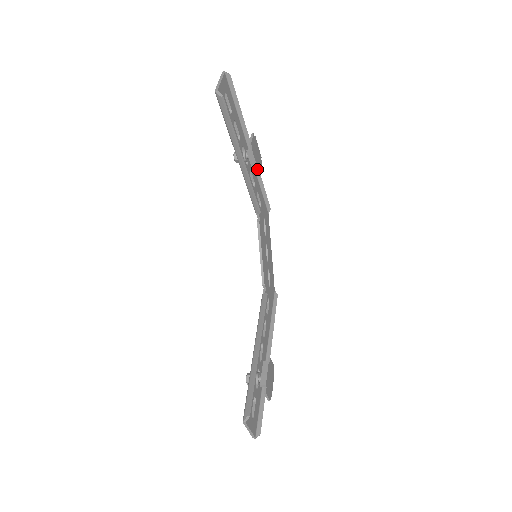
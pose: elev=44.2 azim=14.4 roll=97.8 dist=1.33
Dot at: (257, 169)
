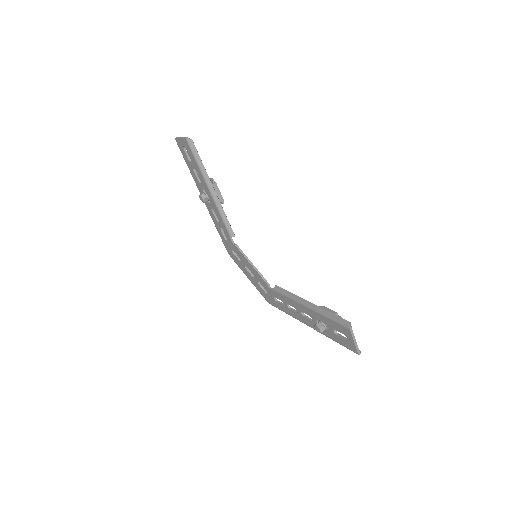
Dot at: (222, 198)
